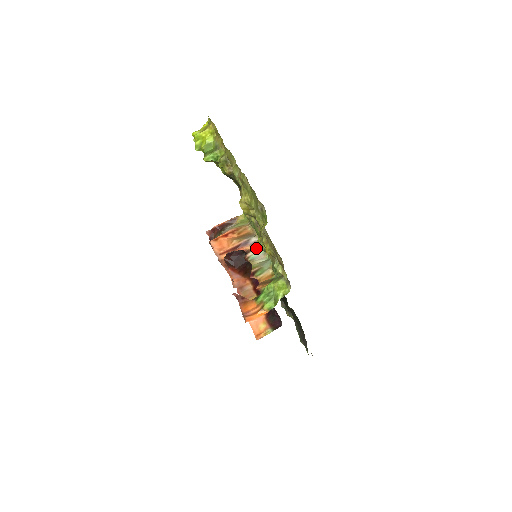
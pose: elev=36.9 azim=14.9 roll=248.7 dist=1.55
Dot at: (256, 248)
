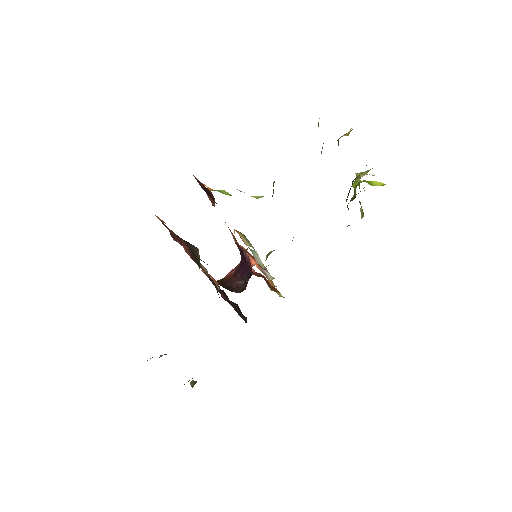
Dot at: occluded
